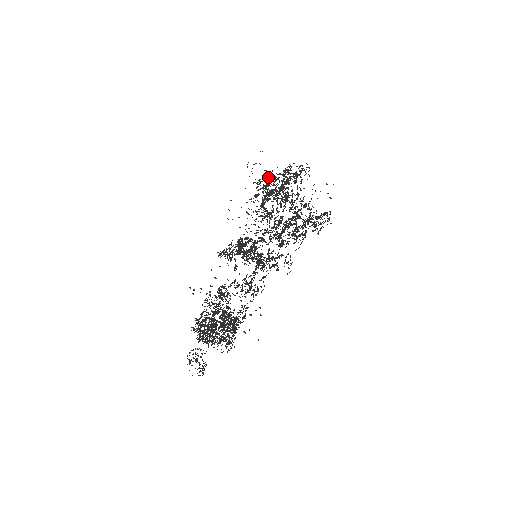
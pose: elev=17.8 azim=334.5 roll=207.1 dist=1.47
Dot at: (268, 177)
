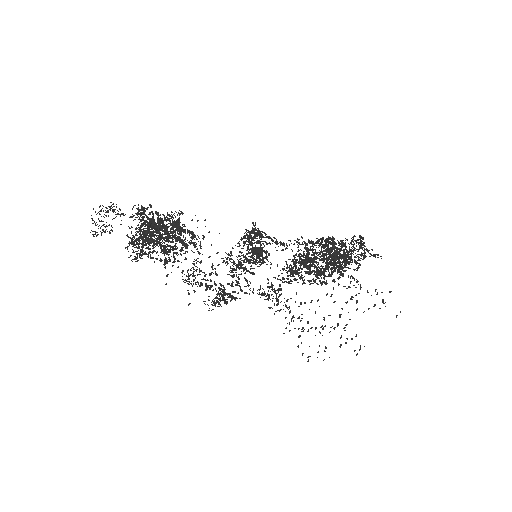
Dot at: occluded
